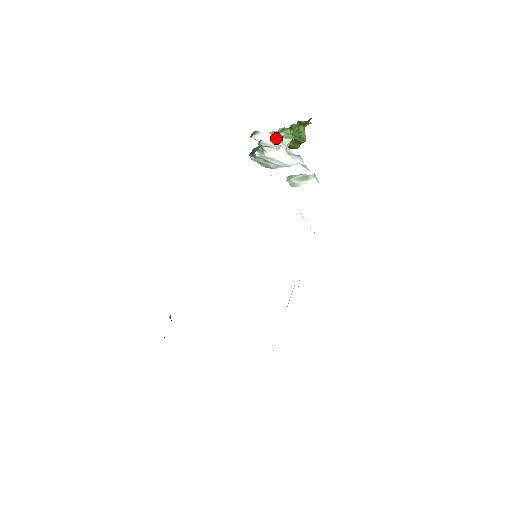
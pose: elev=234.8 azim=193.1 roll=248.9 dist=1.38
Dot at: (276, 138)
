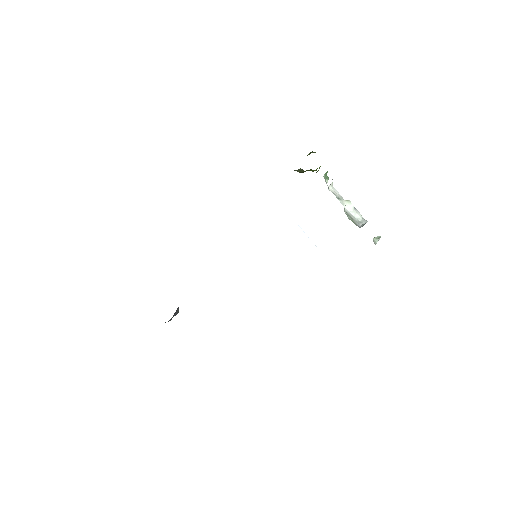
Dot at: occluded
